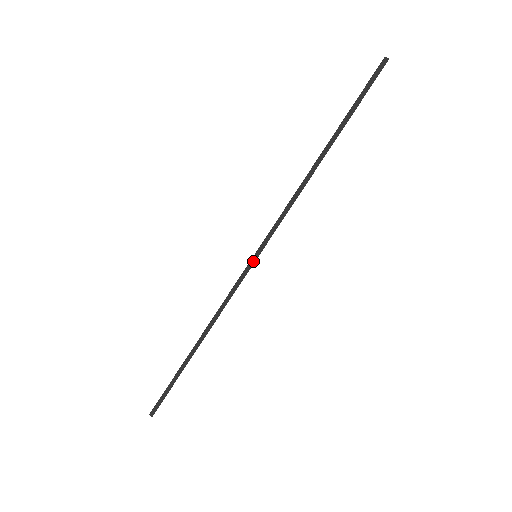
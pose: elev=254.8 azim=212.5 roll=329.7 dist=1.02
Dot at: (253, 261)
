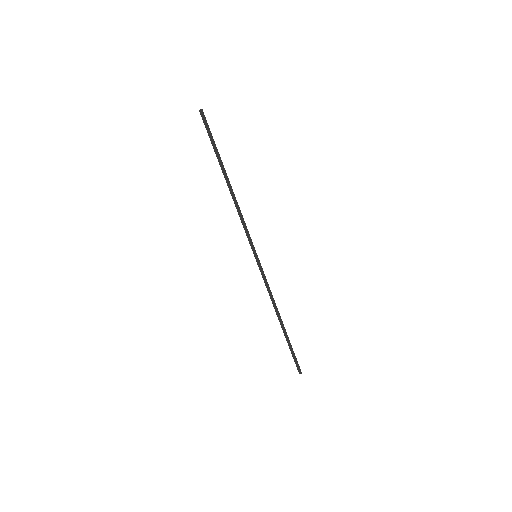
Dot at: (258, 260)
